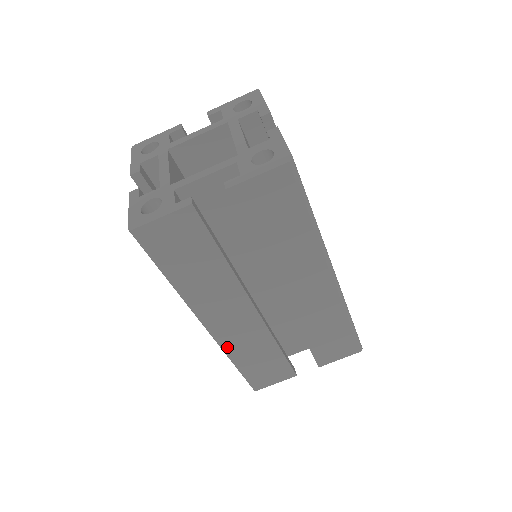
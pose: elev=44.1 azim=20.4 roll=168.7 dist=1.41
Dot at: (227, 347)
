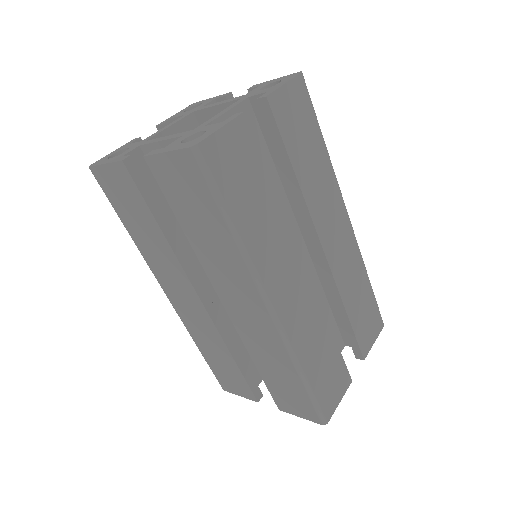
Dot at: (294, 343)
